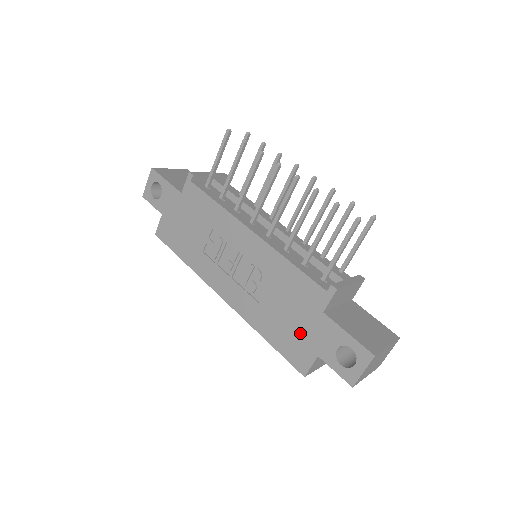
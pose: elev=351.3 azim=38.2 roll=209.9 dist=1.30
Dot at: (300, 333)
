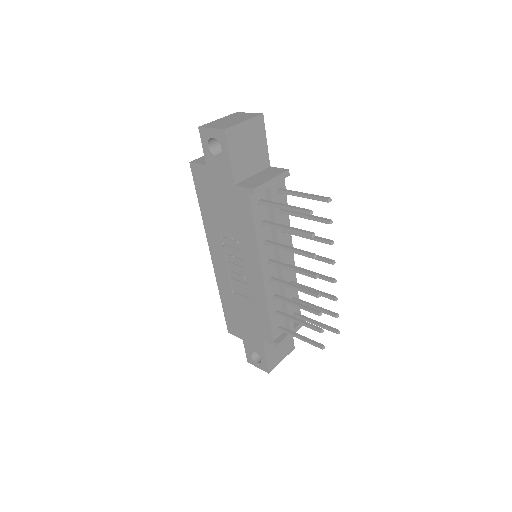
Dot at: (243, 326)
